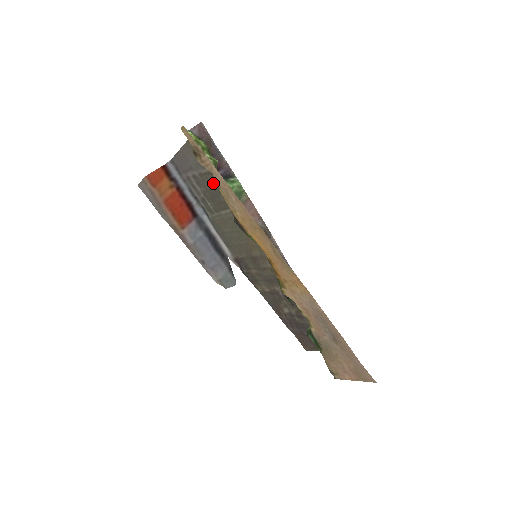
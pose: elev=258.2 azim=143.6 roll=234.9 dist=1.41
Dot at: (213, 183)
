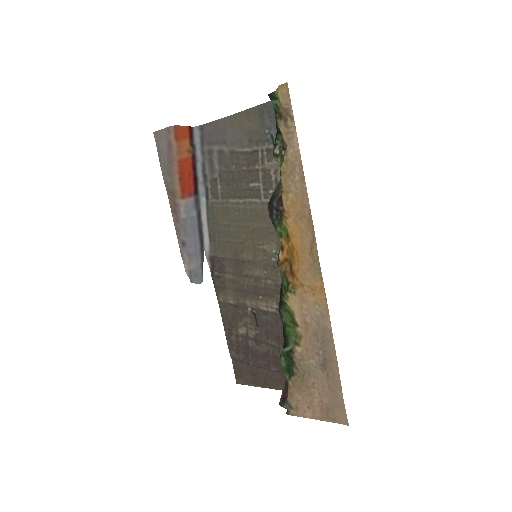
Dot at: (243, 165)
